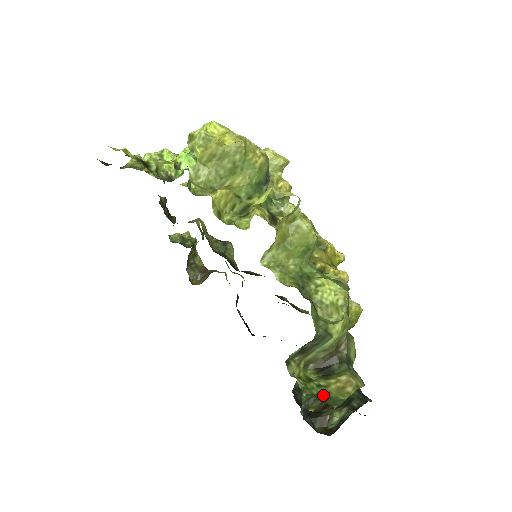
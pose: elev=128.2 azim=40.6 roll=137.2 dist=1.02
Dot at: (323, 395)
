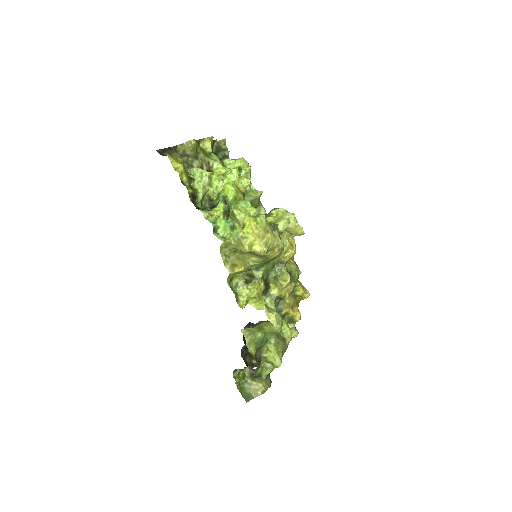
Dot at: (246, 389)
